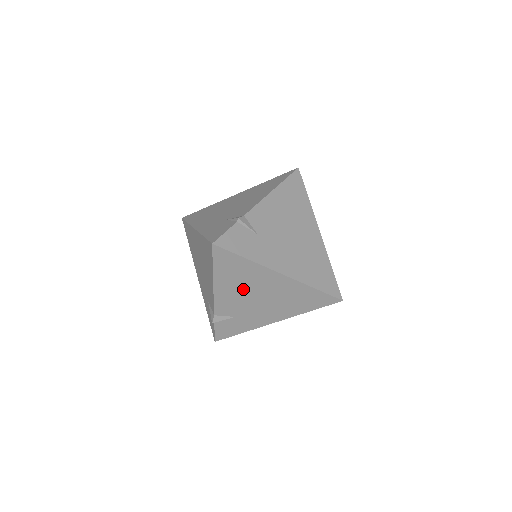
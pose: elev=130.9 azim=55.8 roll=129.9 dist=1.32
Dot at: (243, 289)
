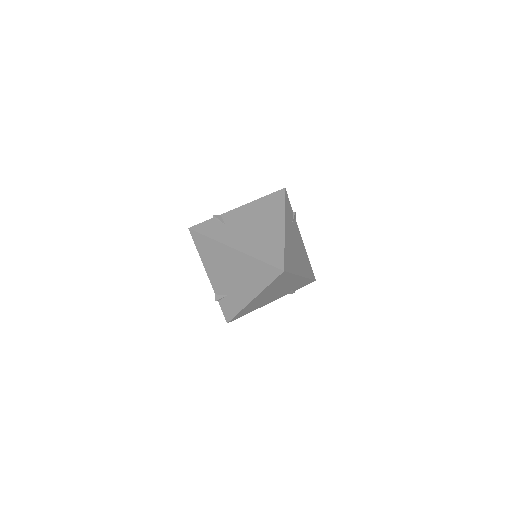
Dot at: (220, 266)
